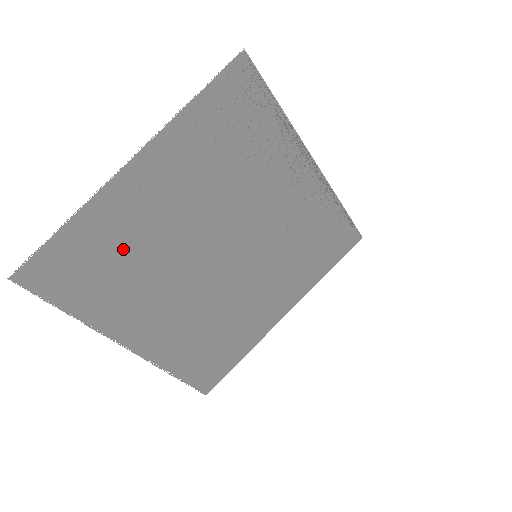
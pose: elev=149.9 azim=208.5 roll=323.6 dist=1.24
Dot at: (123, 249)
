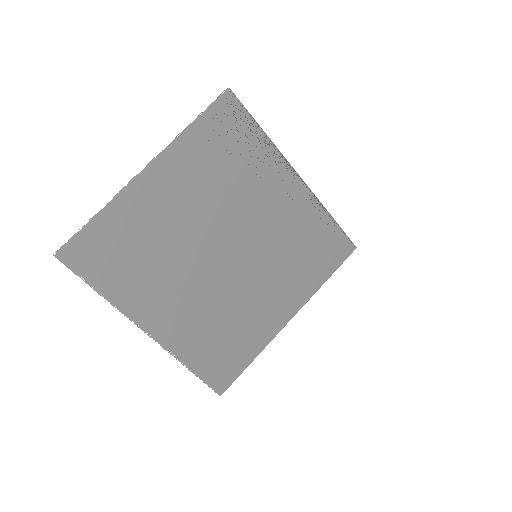
Dot at: (142, 239)
